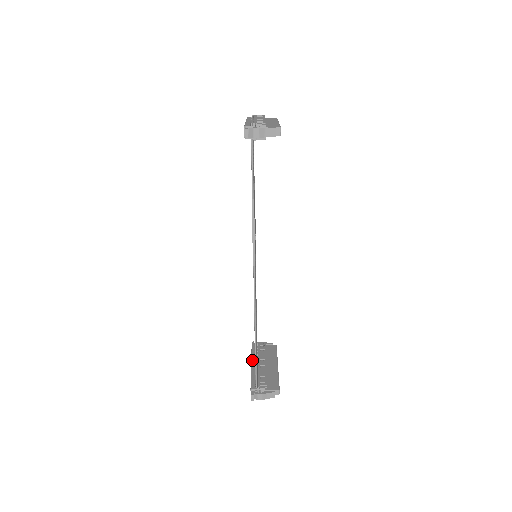
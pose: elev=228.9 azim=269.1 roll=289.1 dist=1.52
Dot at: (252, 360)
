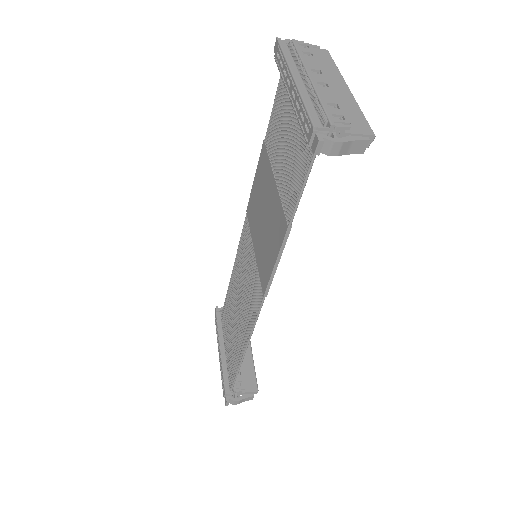
Dot at: (220, 342)
